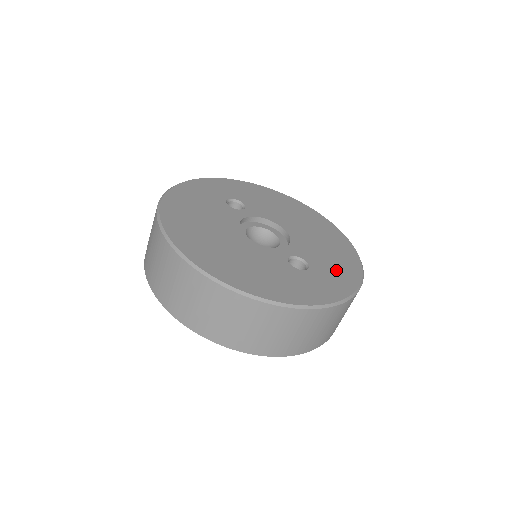
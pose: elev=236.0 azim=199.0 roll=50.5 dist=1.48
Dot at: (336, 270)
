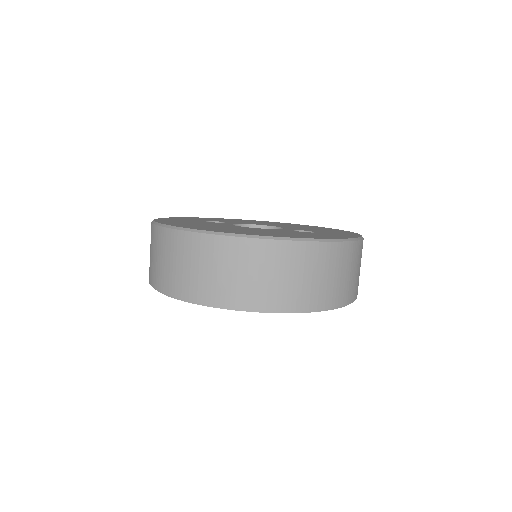
Dot at: occluded
